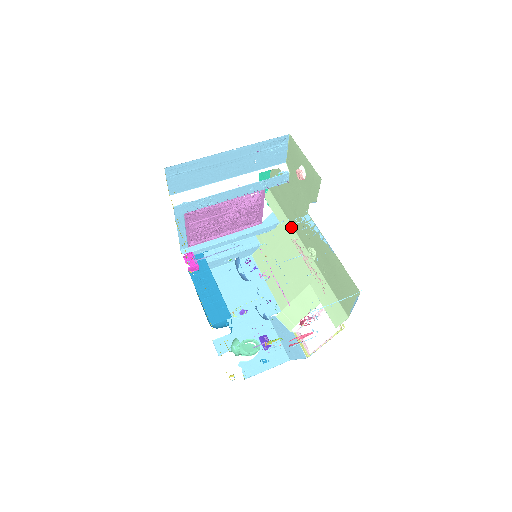
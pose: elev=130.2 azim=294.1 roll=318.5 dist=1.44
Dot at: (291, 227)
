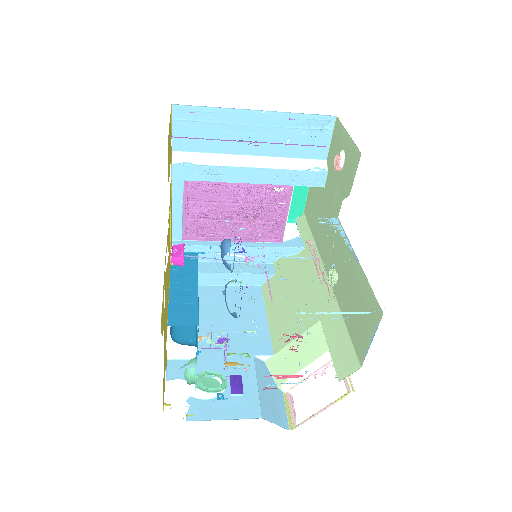
Dot at: occluded
